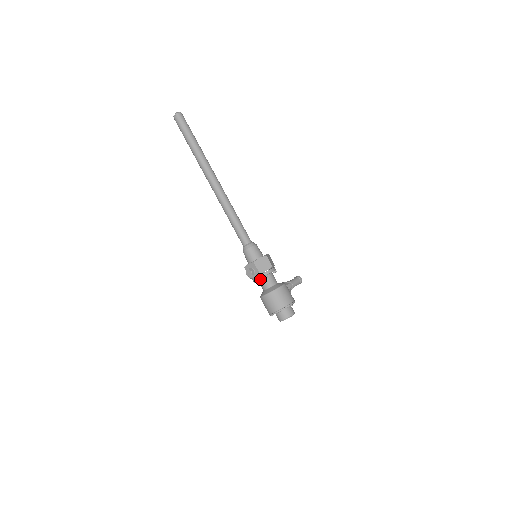
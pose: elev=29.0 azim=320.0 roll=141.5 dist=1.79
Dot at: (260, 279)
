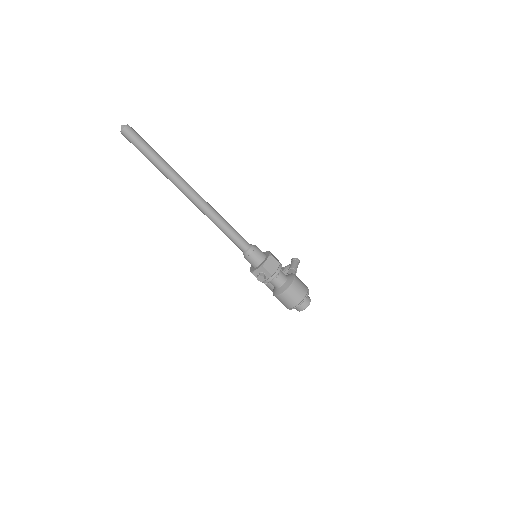
Dot at: occluded
